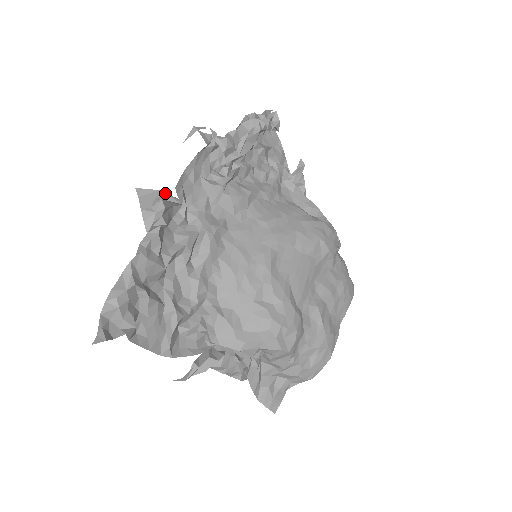
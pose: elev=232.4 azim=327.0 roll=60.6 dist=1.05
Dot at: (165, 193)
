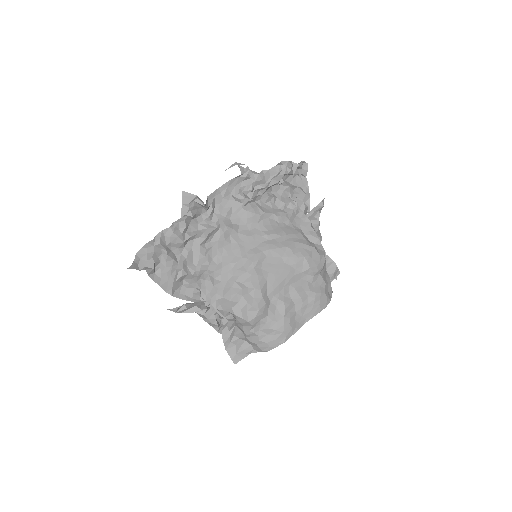
Dot at: (197, 198)
